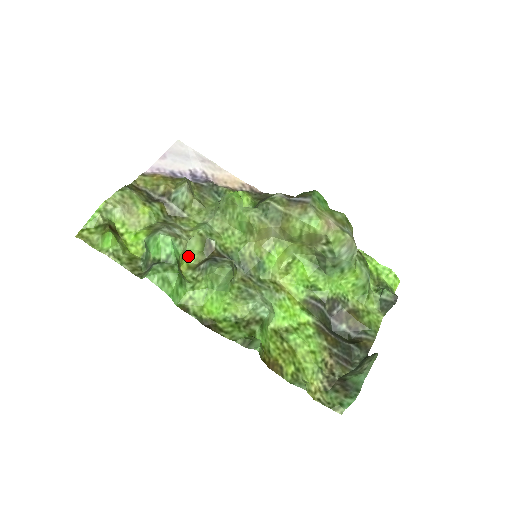
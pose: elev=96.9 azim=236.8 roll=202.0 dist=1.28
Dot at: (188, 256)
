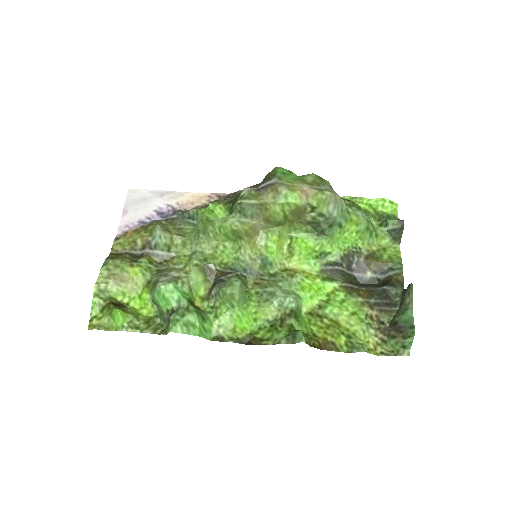
Dot at: (196, 290)
